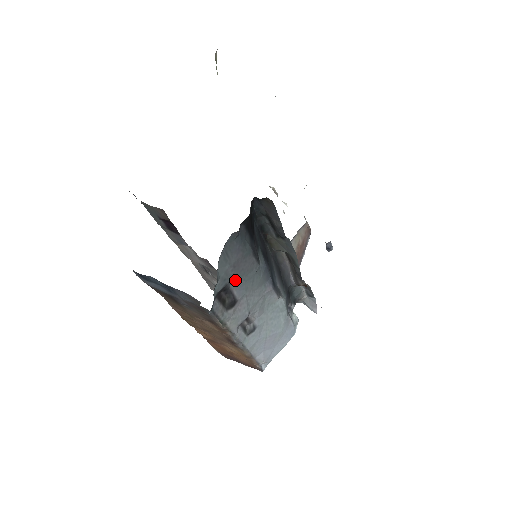
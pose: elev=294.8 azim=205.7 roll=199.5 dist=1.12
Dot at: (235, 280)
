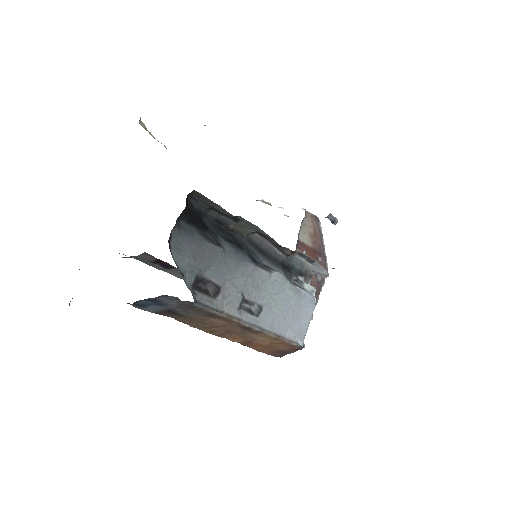
Dot at: (206, 269)
